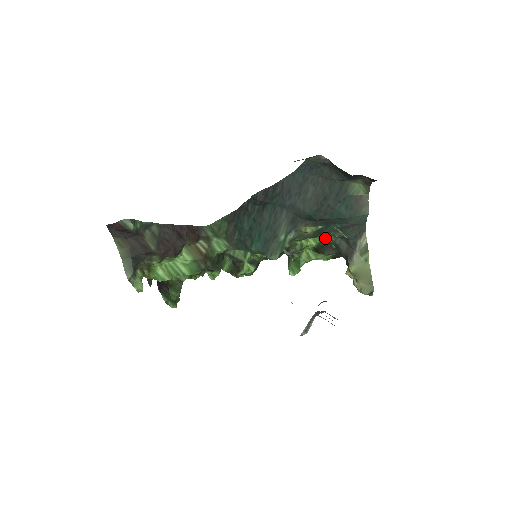
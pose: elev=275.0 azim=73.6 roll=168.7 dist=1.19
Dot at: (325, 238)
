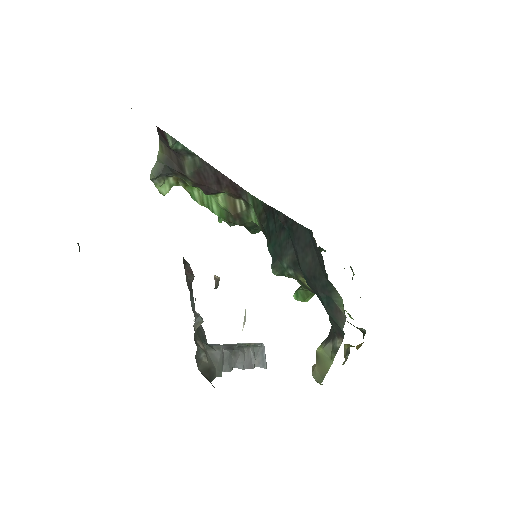
Dot at: occluded
